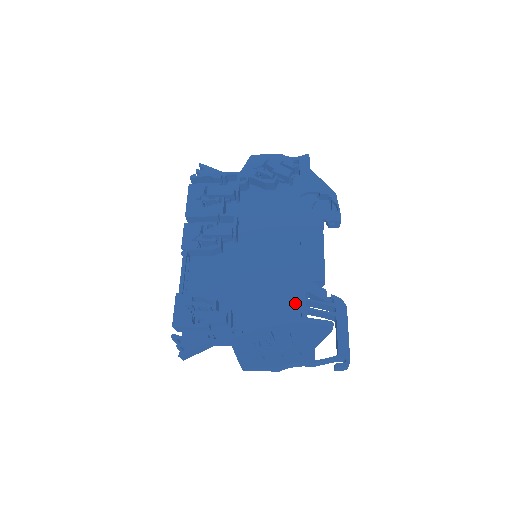
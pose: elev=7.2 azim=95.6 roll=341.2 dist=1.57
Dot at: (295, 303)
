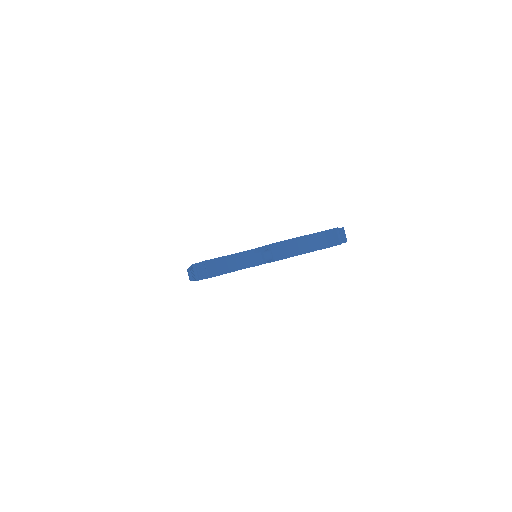
Dot at: occluded
